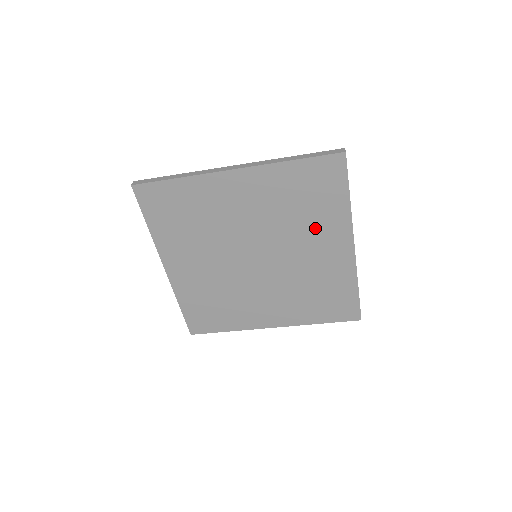
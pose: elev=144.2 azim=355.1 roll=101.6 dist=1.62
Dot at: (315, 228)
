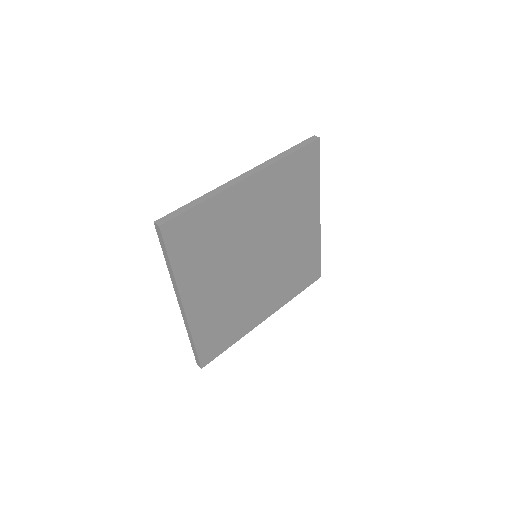
Dot at: (299, 210)
